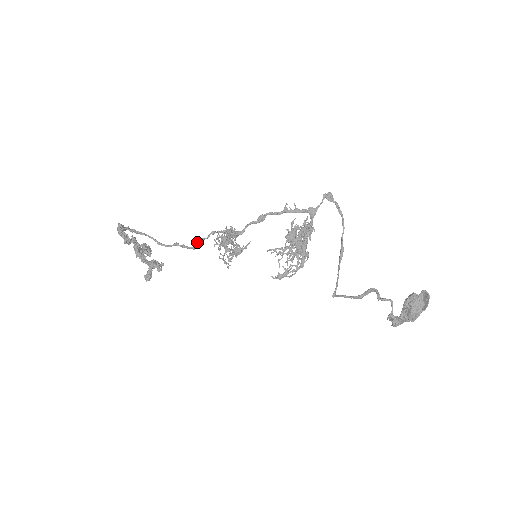
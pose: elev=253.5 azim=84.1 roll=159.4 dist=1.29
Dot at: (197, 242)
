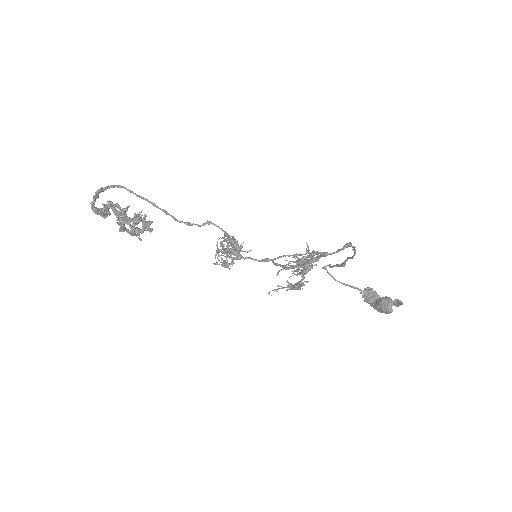
Dot at: (191, 225)
